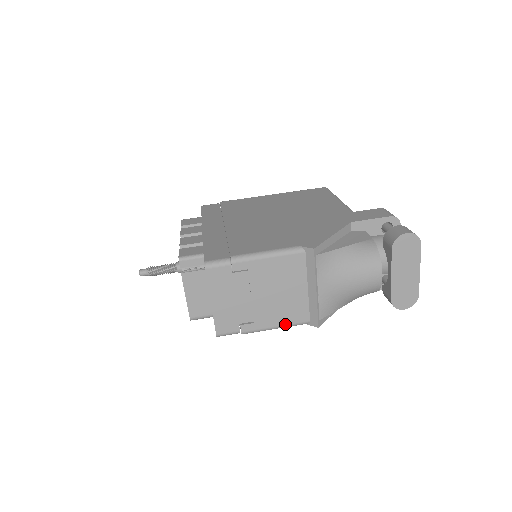
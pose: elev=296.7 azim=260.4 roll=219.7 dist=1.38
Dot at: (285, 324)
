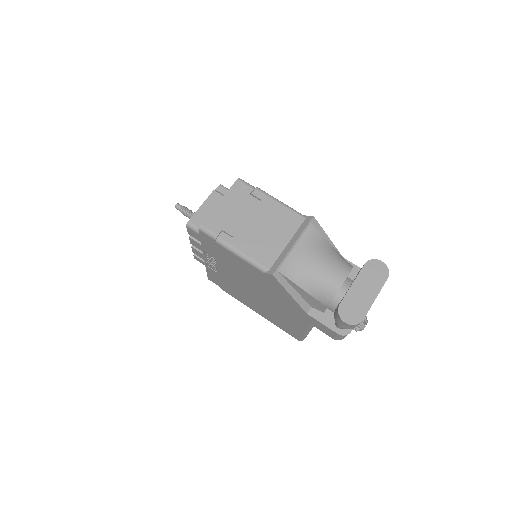
Dot at: (251, 257)
